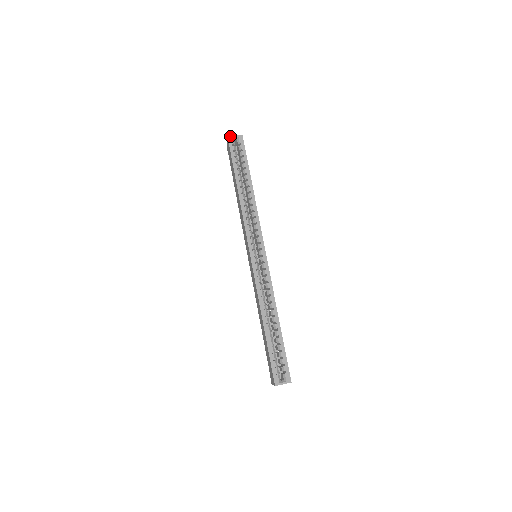
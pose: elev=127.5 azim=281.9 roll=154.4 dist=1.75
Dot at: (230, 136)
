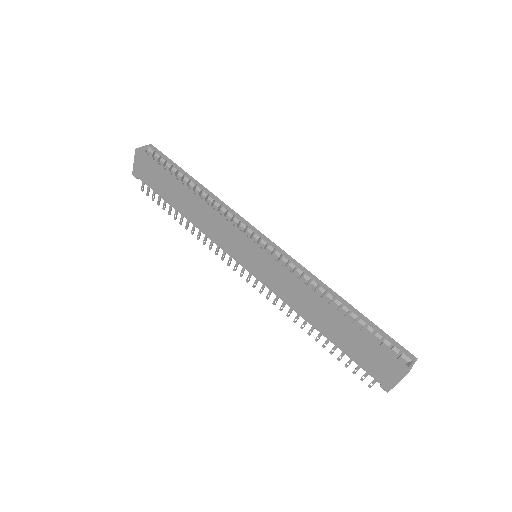
Dot at: occluded
